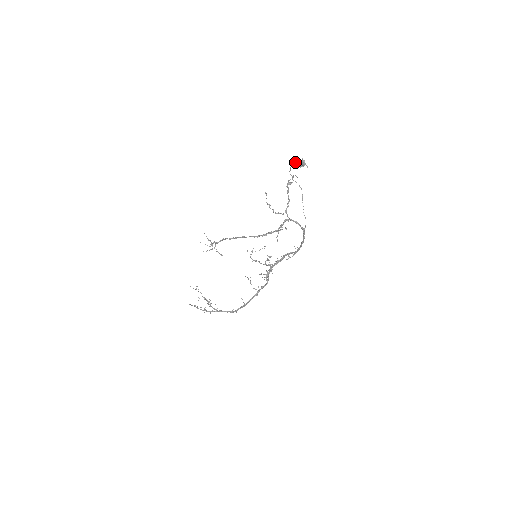
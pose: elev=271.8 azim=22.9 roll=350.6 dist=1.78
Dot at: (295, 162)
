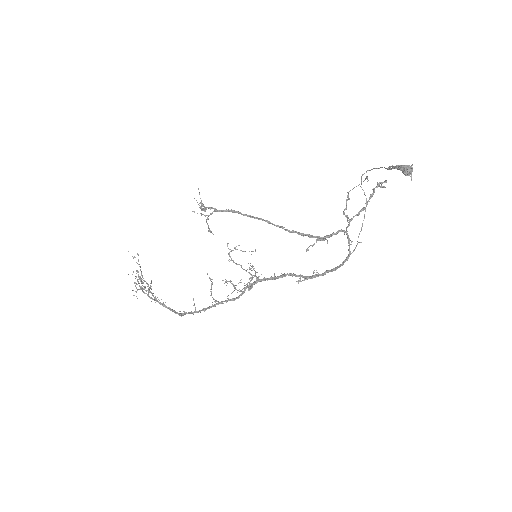
Dot at: occluded
